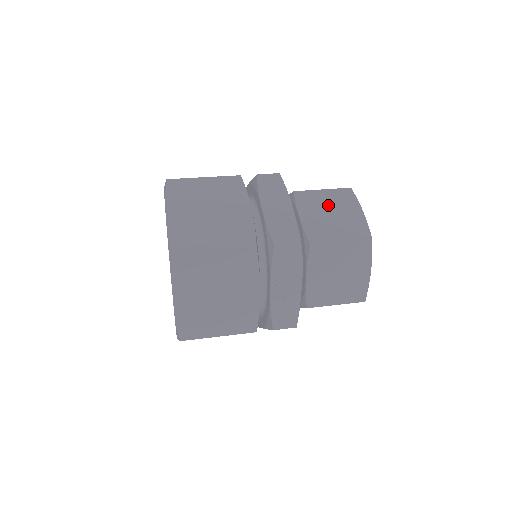
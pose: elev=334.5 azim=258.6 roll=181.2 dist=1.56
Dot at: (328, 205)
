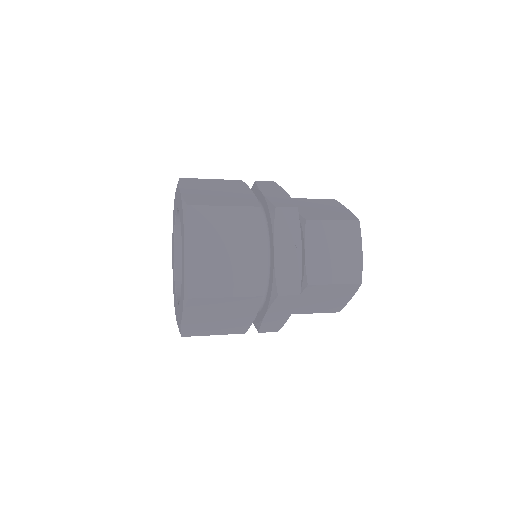
Dot at: (317, 205)
